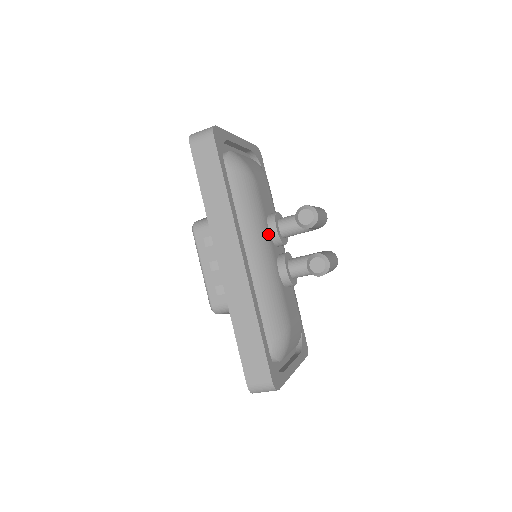
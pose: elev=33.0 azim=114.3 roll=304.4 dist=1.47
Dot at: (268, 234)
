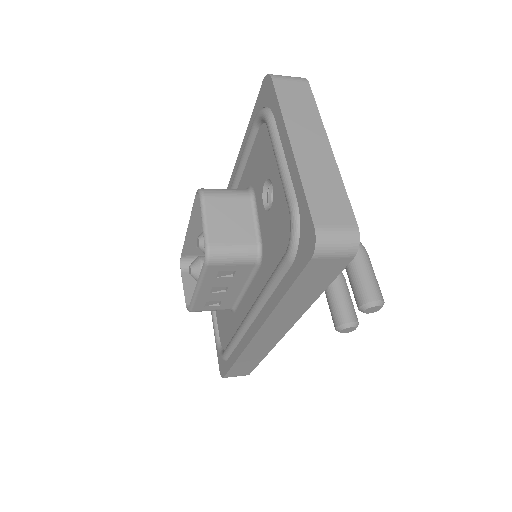
Dot at: occluded
